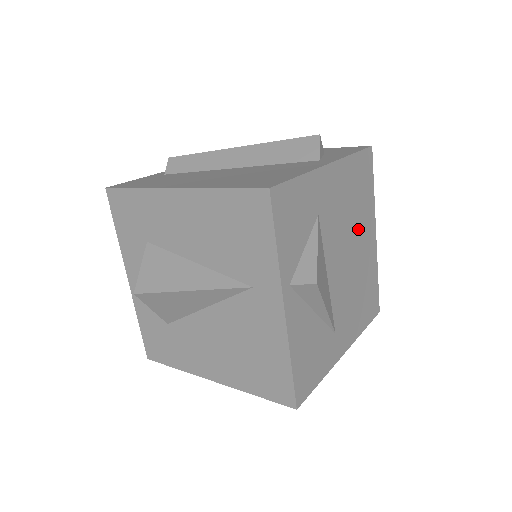
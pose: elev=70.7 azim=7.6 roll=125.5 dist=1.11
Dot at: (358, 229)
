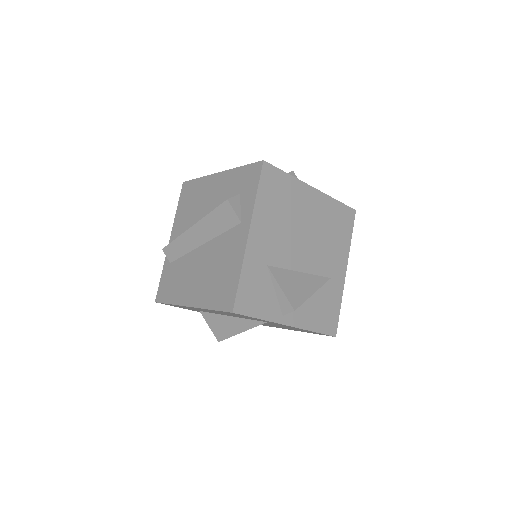
Dot at: (298, 215)
